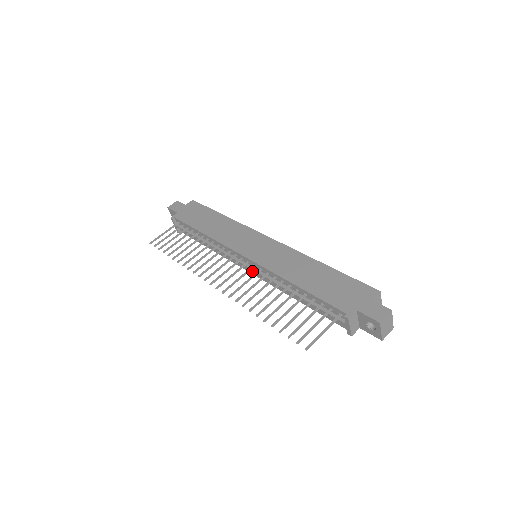
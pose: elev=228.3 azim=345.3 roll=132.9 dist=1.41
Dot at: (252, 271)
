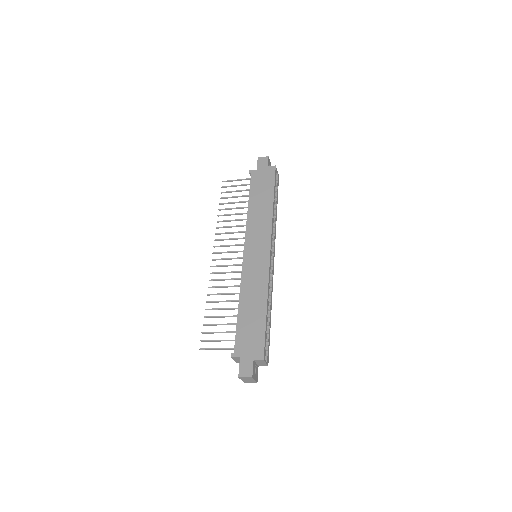
Dot at: occluded
